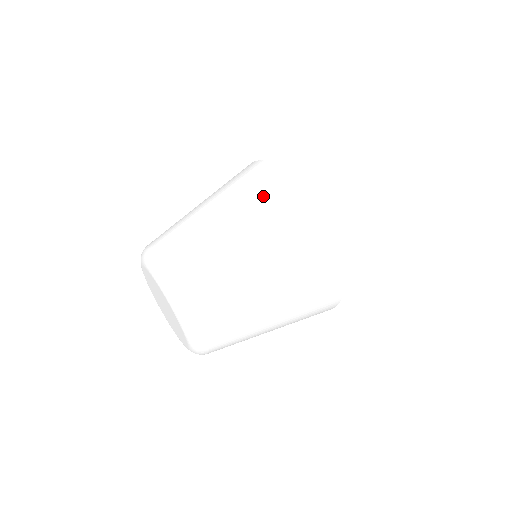
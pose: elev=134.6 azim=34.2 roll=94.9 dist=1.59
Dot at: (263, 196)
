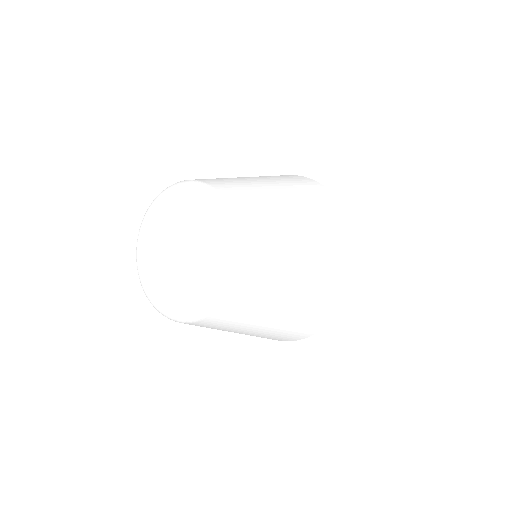
Dot at: (328, 286)
